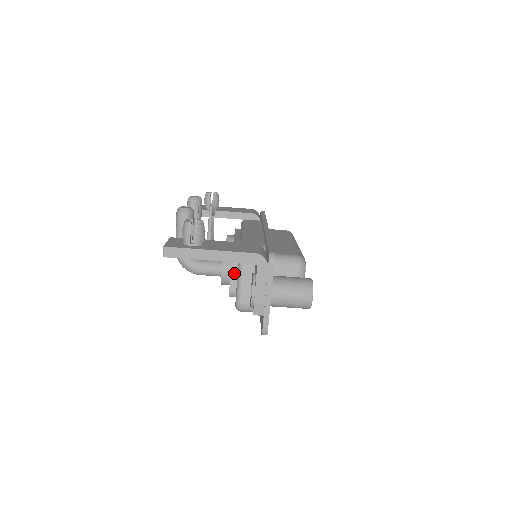
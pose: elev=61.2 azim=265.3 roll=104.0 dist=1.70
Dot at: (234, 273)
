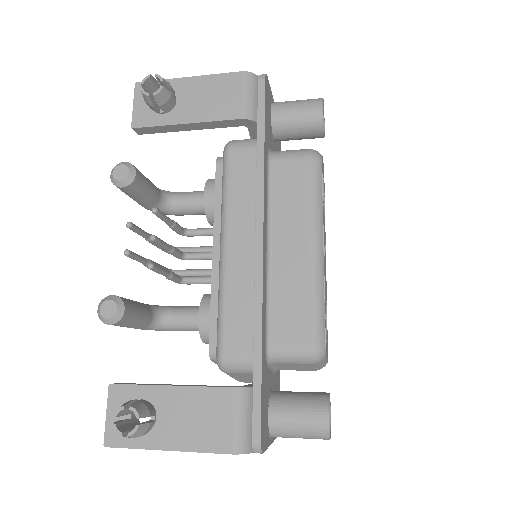
Dot at: occluded
